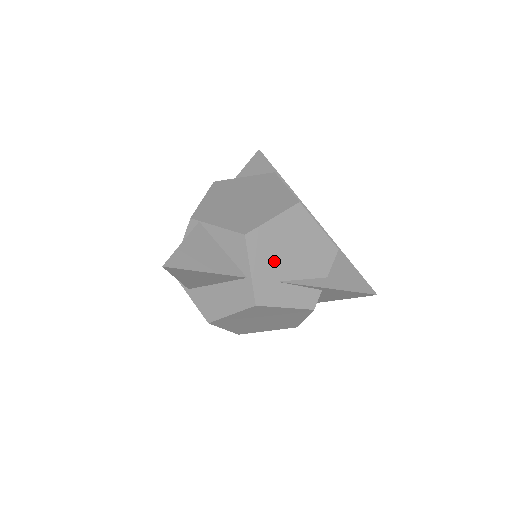
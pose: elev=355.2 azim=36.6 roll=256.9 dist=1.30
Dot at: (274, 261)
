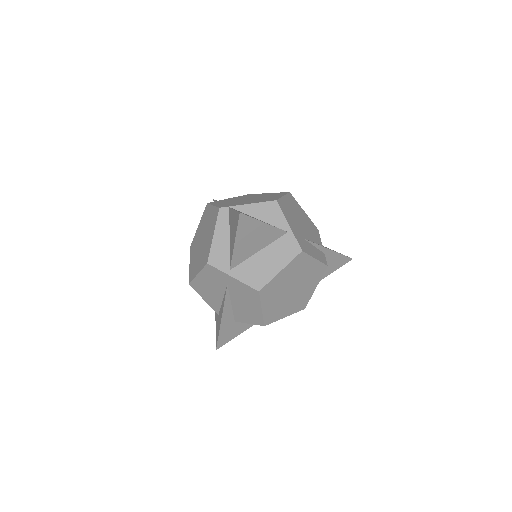
Dot at: (296, 224)
